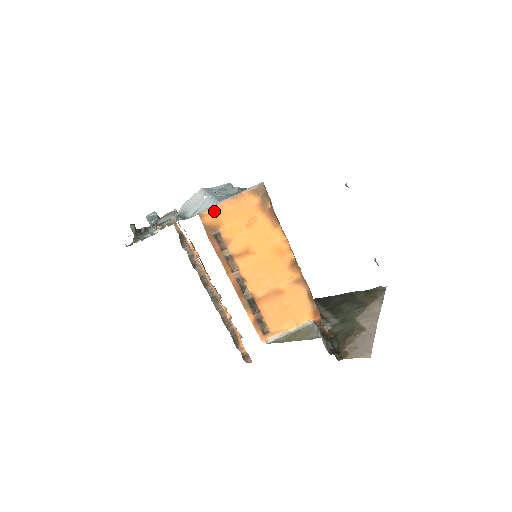
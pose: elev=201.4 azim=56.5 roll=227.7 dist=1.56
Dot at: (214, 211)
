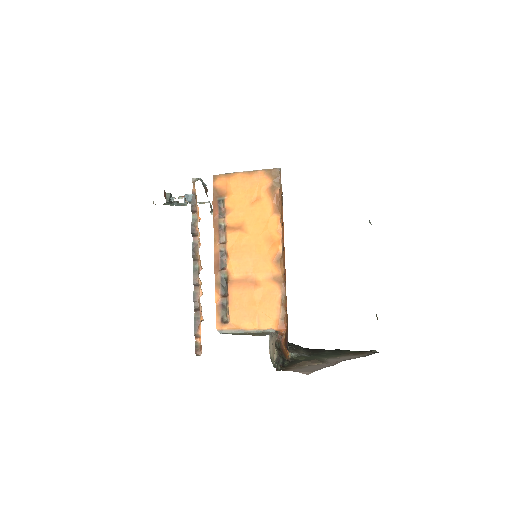
Dot at: (227, 178)
